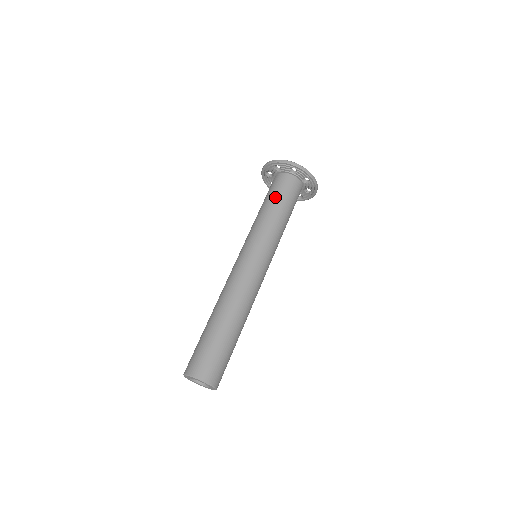
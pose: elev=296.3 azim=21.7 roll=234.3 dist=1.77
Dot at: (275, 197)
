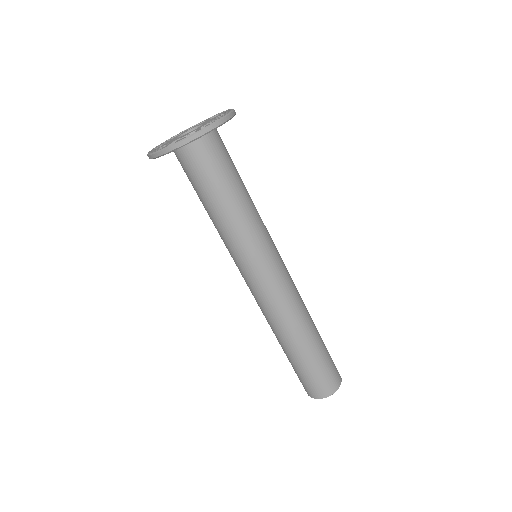
Dot at: (222, 183)
